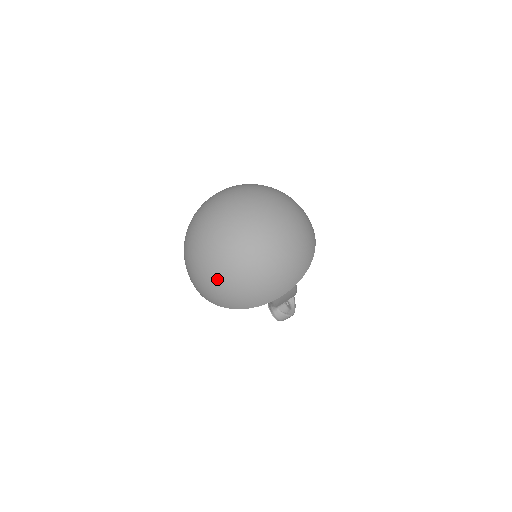
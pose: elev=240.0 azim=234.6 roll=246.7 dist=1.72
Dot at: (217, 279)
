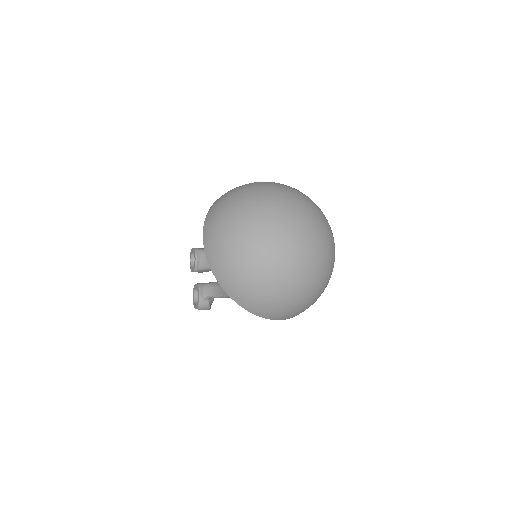
Dot at: (268, 282)
